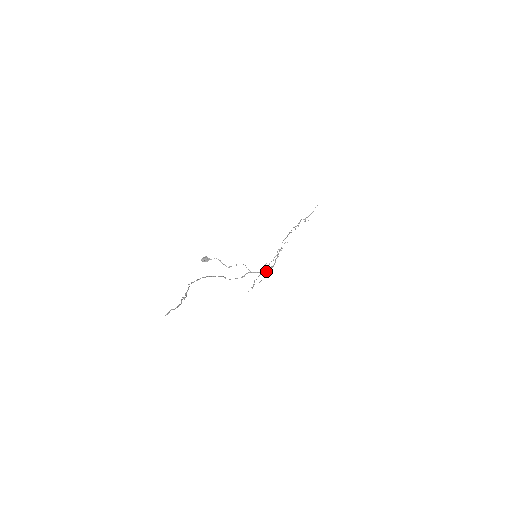
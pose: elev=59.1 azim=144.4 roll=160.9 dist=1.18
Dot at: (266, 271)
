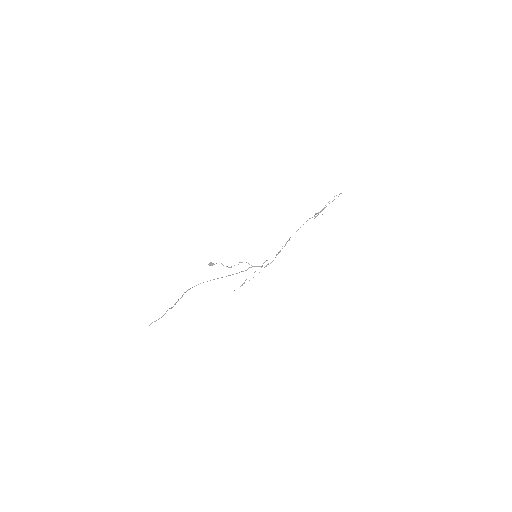
Dot at: (265, 266)
